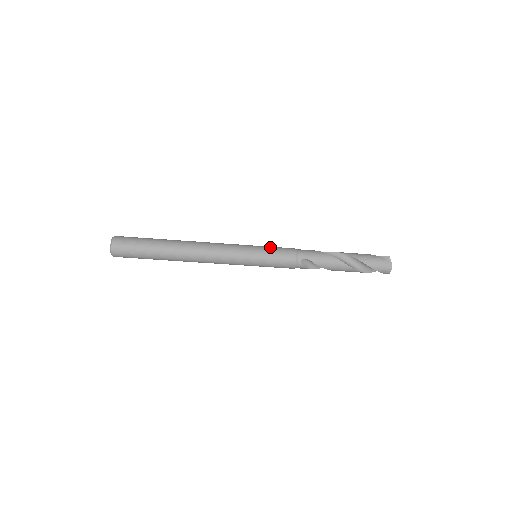
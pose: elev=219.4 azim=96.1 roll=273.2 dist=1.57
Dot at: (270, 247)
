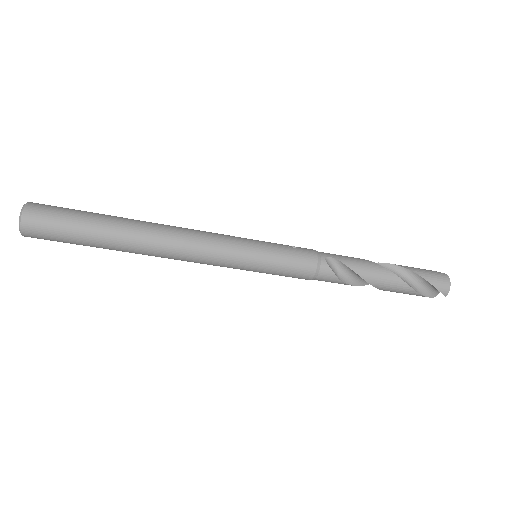
Dot at: occluded
